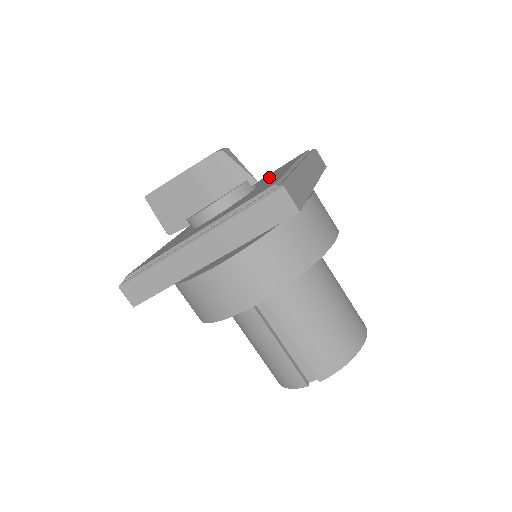
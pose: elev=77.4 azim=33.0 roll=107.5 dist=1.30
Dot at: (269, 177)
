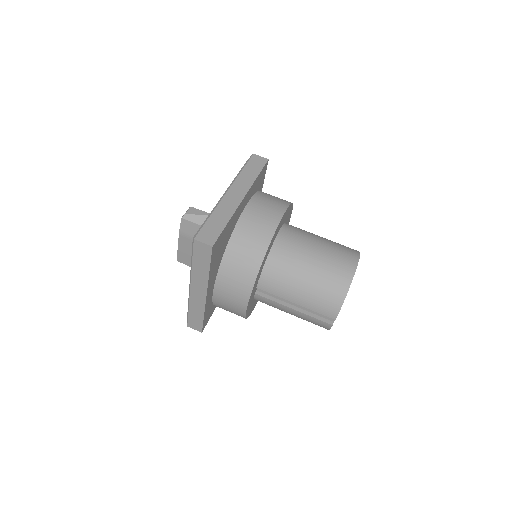
Dot at: occluded
